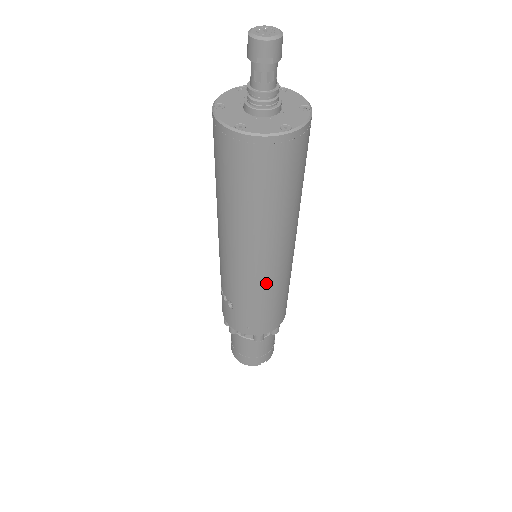
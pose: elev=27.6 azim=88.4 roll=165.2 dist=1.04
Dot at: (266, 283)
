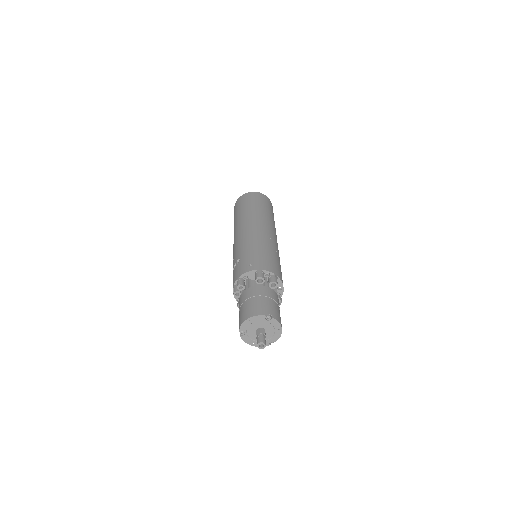
Dot at: (259, 237)
